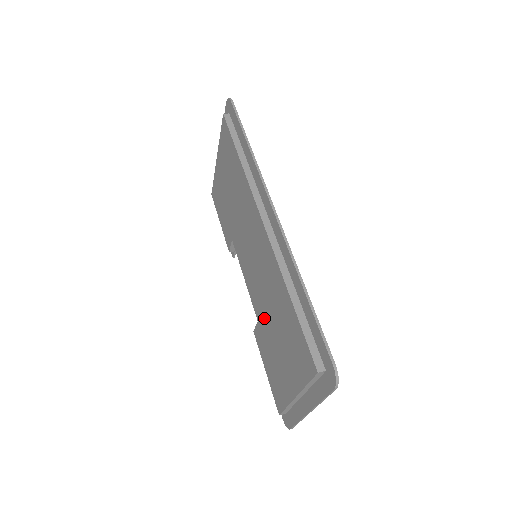
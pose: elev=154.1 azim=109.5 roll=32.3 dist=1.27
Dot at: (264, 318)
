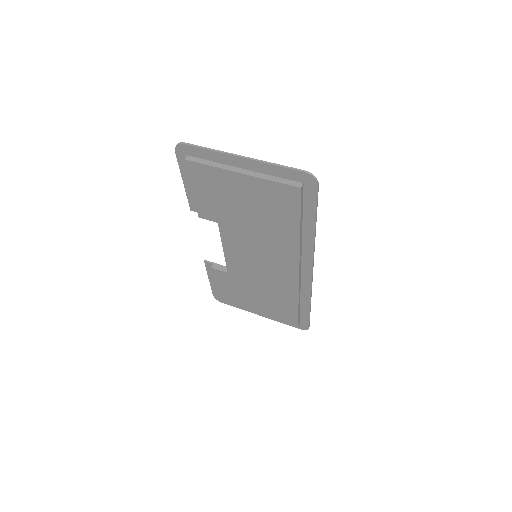
Dot at: (244, 281)
